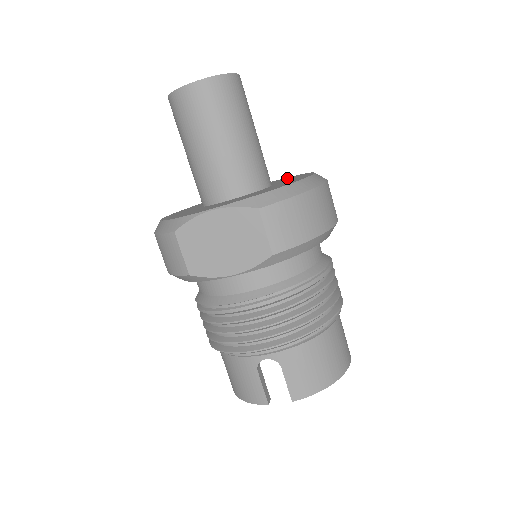
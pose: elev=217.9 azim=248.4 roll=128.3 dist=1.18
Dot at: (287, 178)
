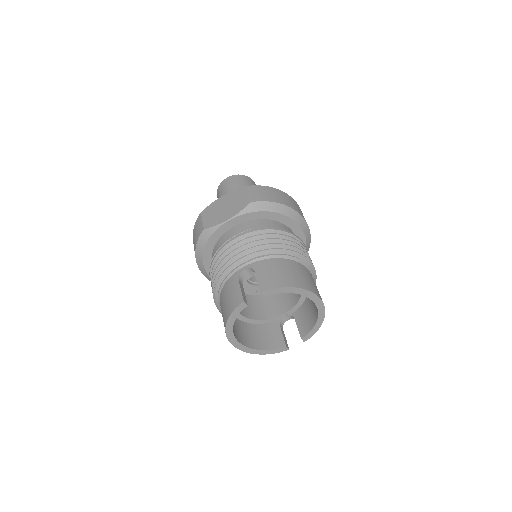
Dot at: occluded
